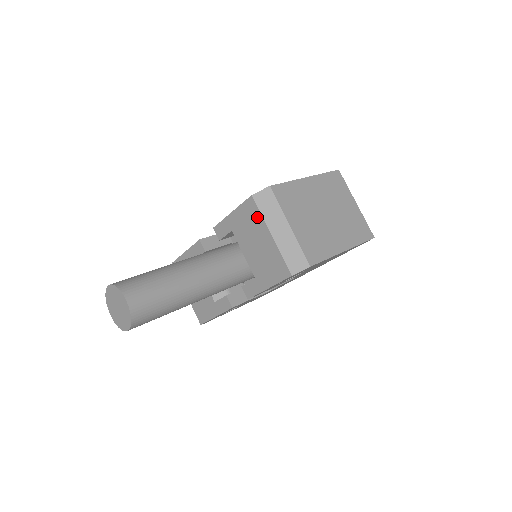
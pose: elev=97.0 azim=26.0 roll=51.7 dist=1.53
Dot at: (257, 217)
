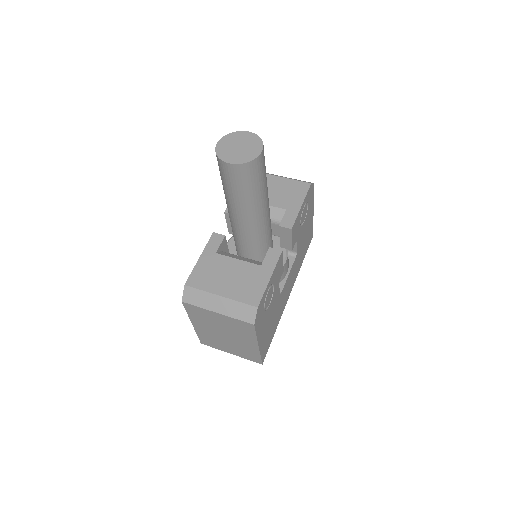
Dot at: occluded
